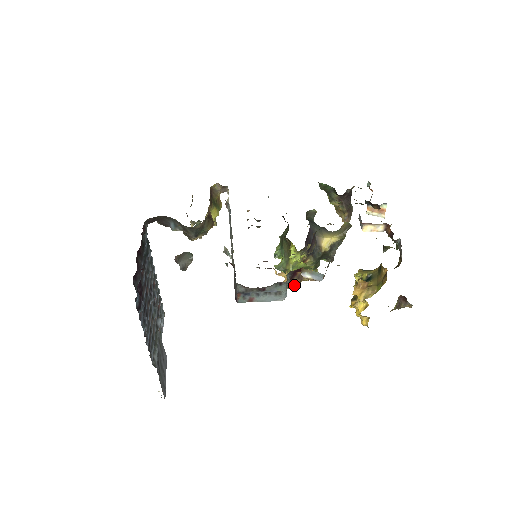
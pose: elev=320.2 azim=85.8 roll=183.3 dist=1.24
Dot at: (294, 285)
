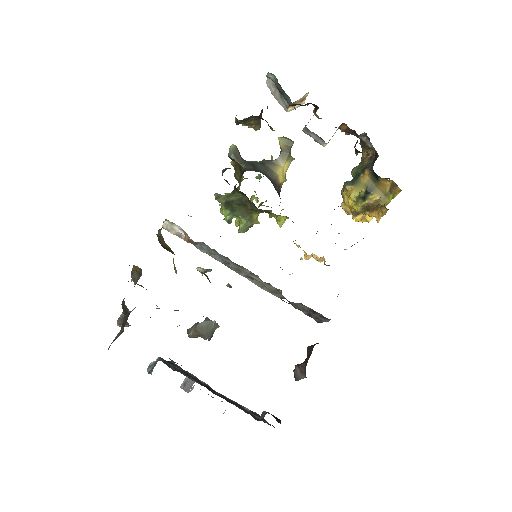
Dot at: occluded
